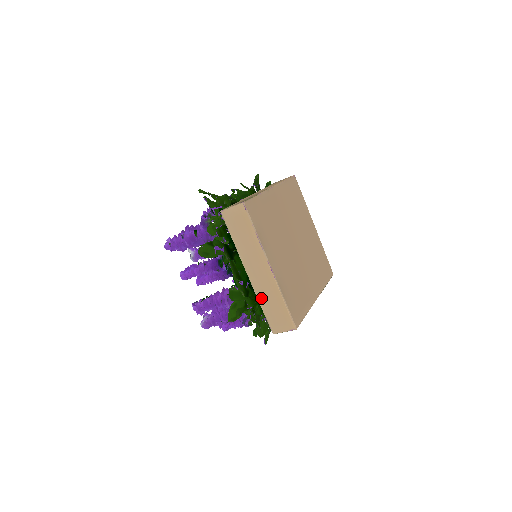
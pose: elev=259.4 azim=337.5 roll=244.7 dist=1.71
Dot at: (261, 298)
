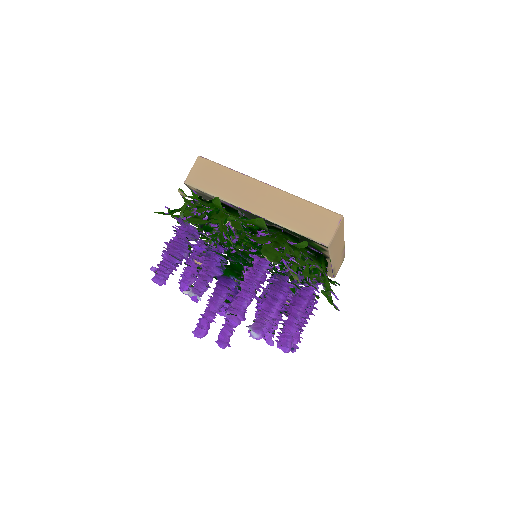
Dot at: (284, 221)
